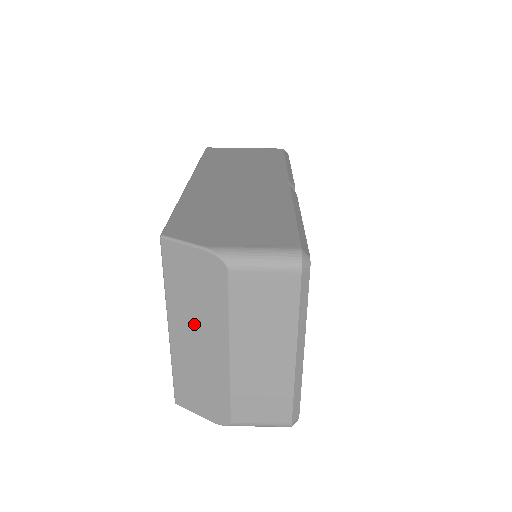
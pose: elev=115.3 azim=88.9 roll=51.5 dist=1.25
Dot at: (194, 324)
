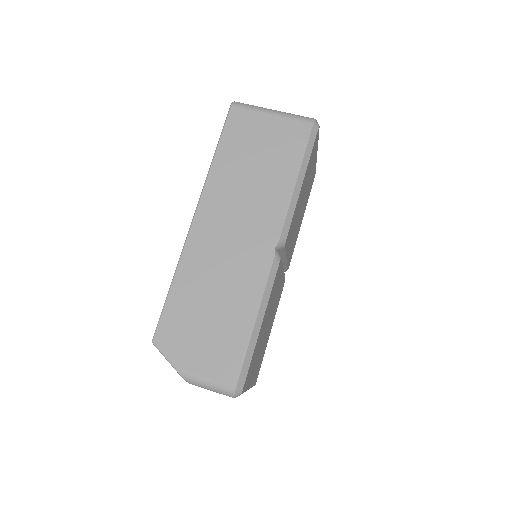
Dot at: occluded
